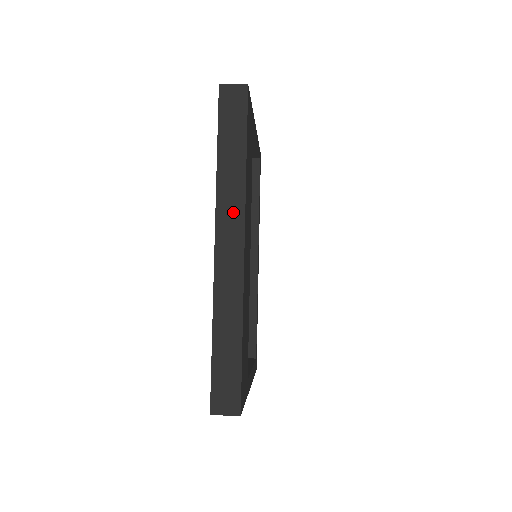
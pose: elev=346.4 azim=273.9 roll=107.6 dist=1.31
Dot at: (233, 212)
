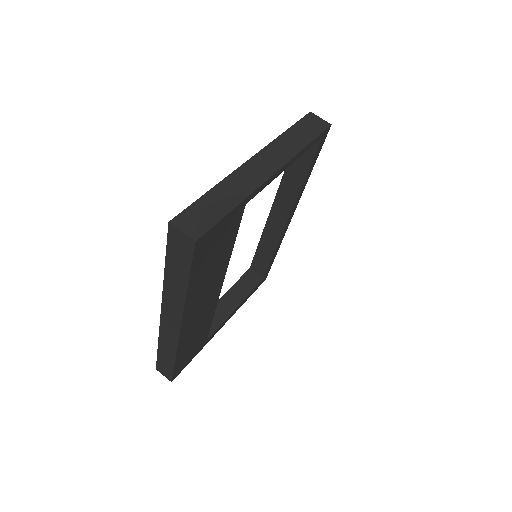
Dot at: (174, 309)
